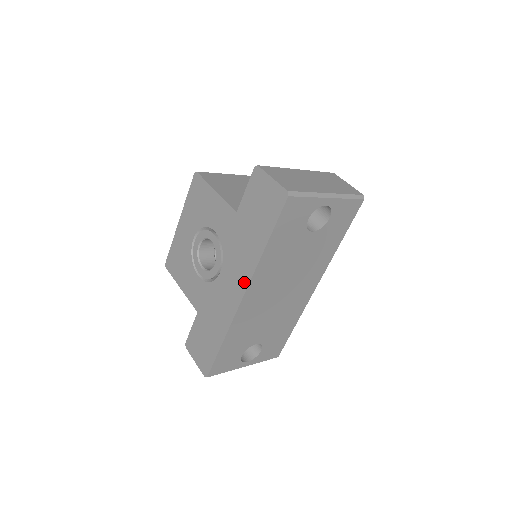
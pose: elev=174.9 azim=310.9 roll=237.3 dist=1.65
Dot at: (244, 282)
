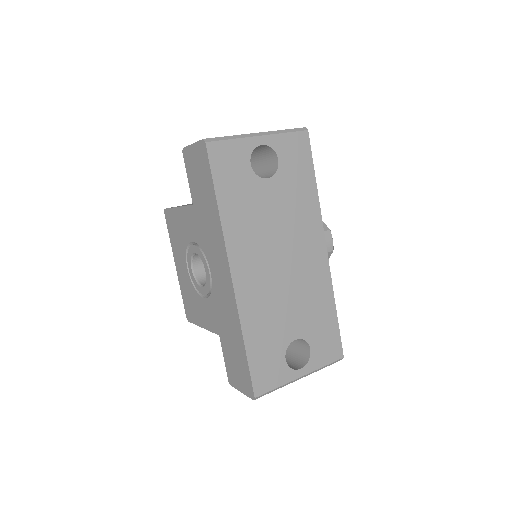
Dot at: (224, 258)
